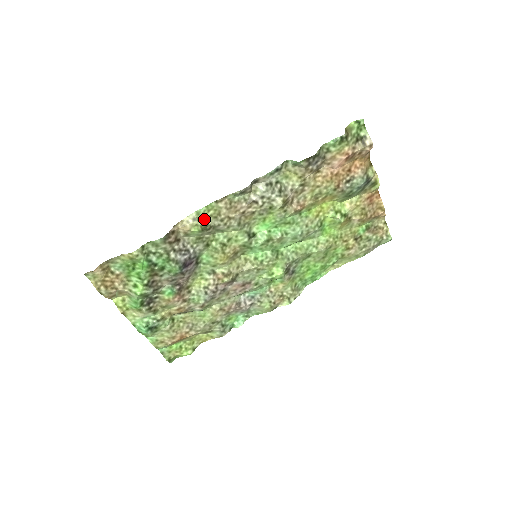
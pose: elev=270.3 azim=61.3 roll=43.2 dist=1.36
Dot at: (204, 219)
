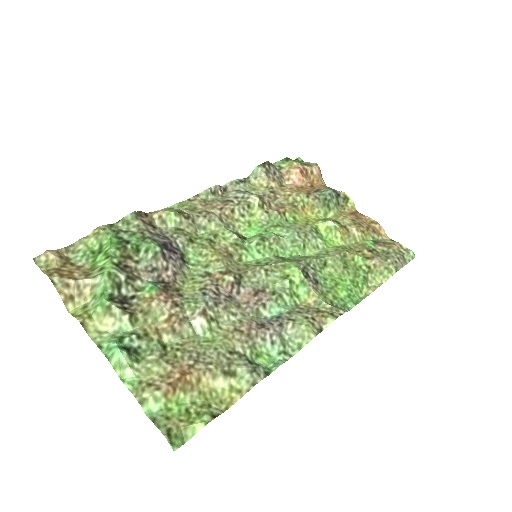
Dot at: (179, 210)
